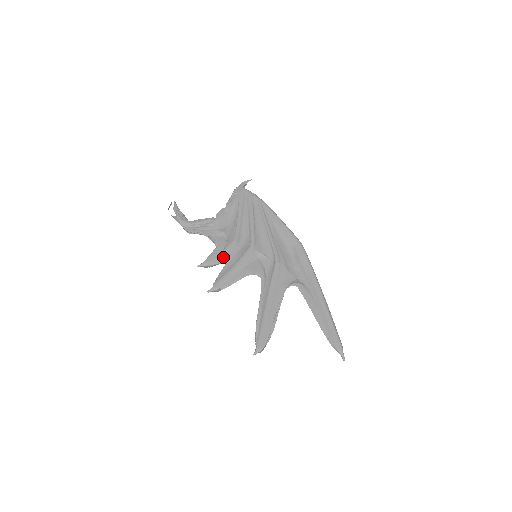
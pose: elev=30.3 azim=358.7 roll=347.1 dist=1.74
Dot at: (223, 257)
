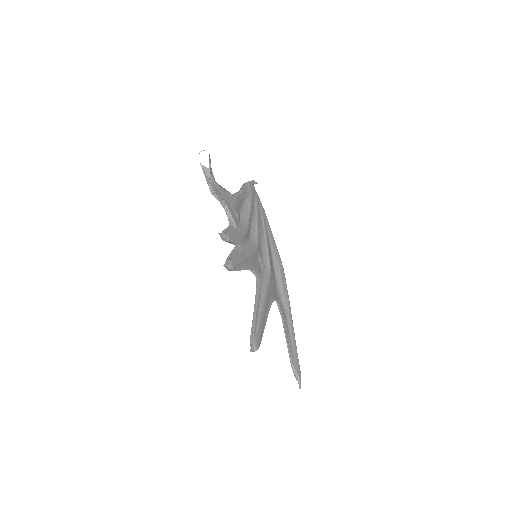
Dot at: (239, 239)
